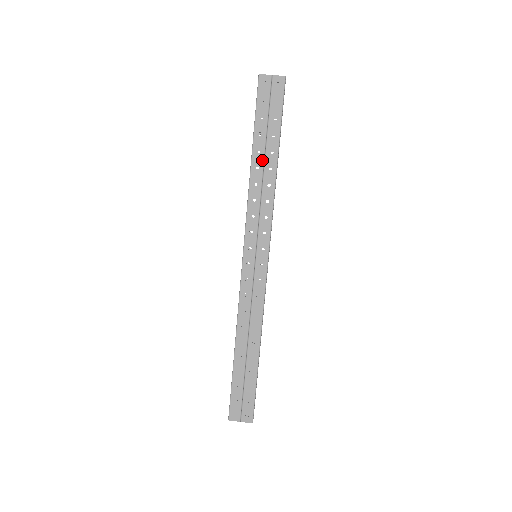
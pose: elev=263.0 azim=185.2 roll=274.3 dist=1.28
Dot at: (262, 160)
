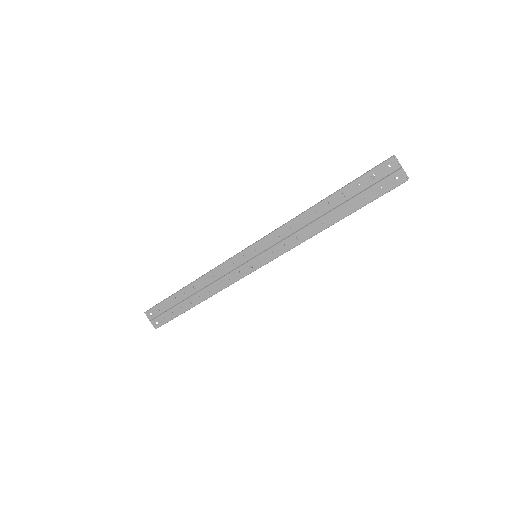
Dot at: (325, 211)
